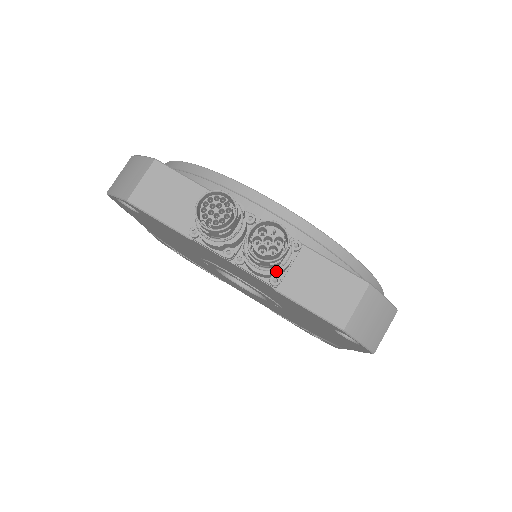
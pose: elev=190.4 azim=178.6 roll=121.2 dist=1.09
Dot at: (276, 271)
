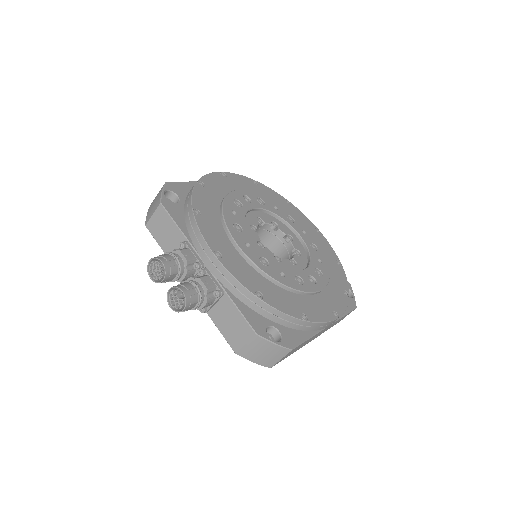
Dot at: occluded
